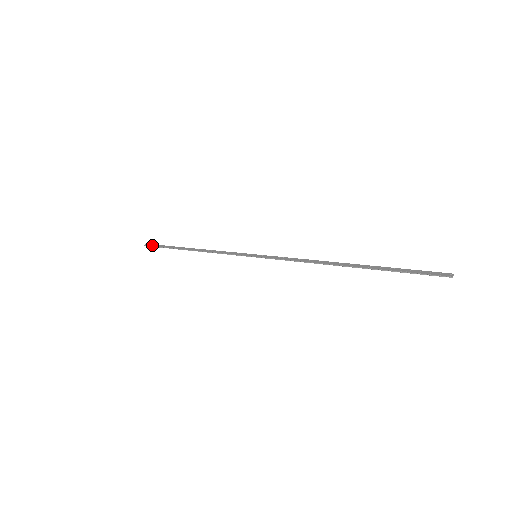
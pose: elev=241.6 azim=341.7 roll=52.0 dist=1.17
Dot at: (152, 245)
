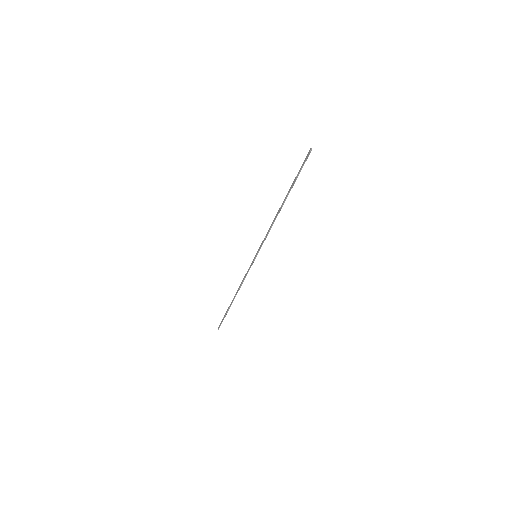
Dot at: (220, 325)
